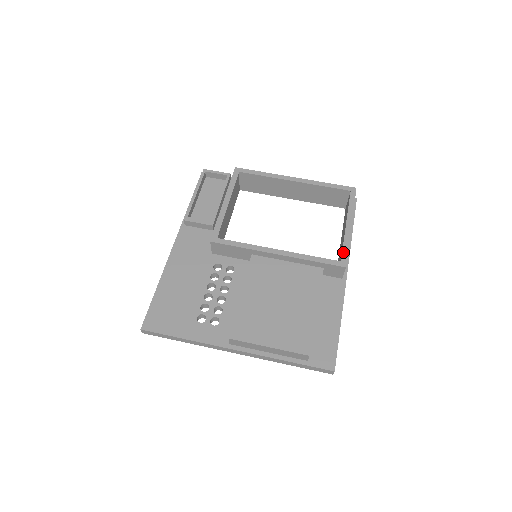
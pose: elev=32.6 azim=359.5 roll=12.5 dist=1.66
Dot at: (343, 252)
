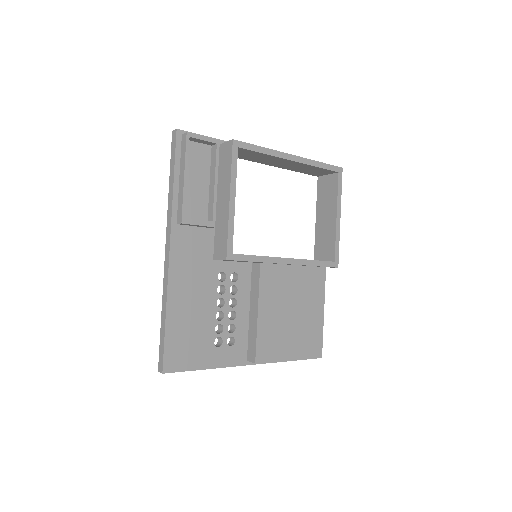
Dot at: (336, 251)
